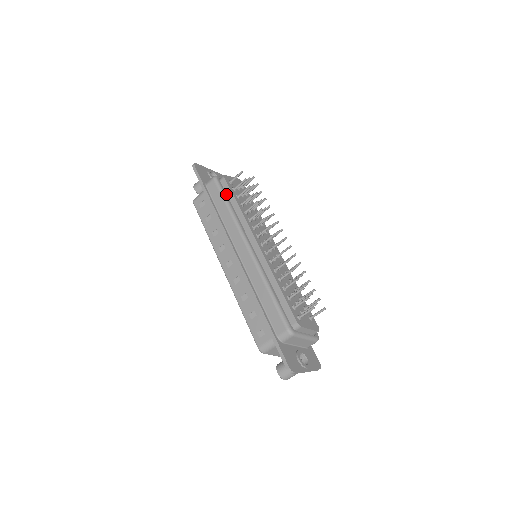
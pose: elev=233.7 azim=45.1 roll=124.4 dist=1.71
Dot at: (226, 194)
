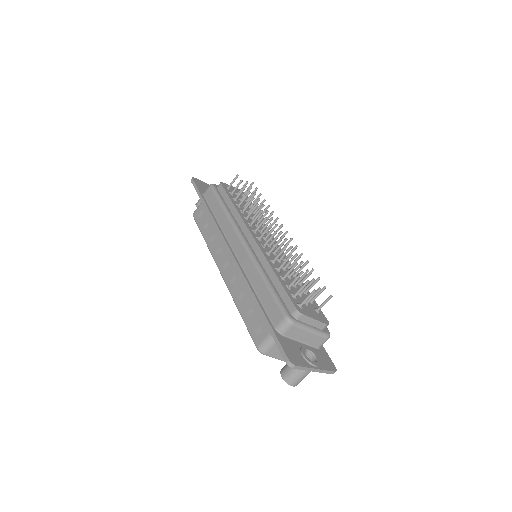
Dot at: (222, 198)
